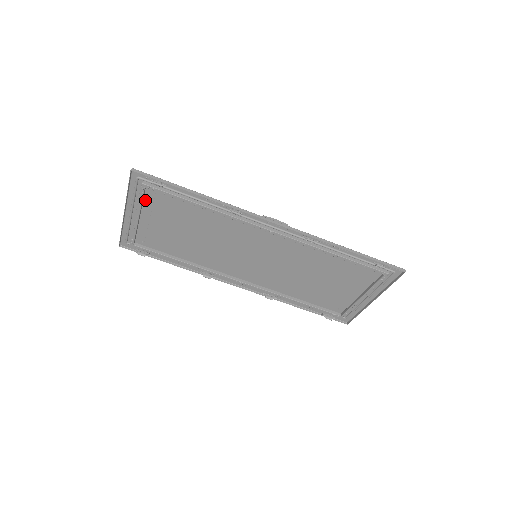
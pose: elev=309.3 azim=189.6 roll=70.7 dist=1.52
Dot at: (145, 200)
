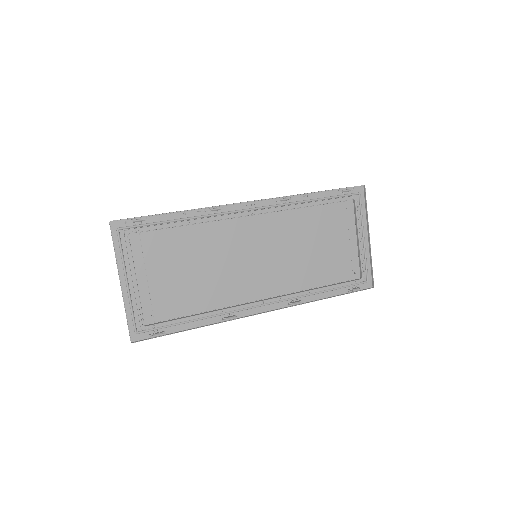
Dot at: (134, 255)
